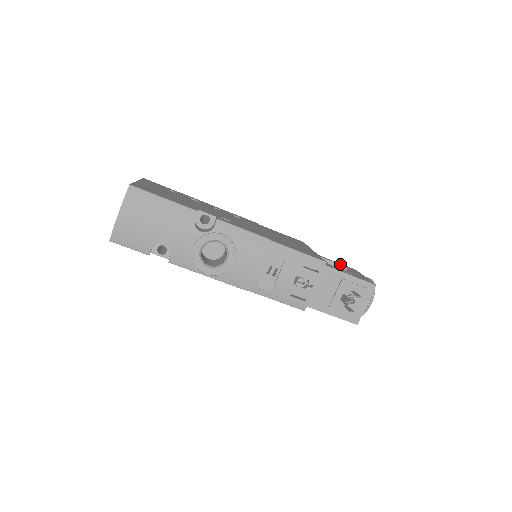
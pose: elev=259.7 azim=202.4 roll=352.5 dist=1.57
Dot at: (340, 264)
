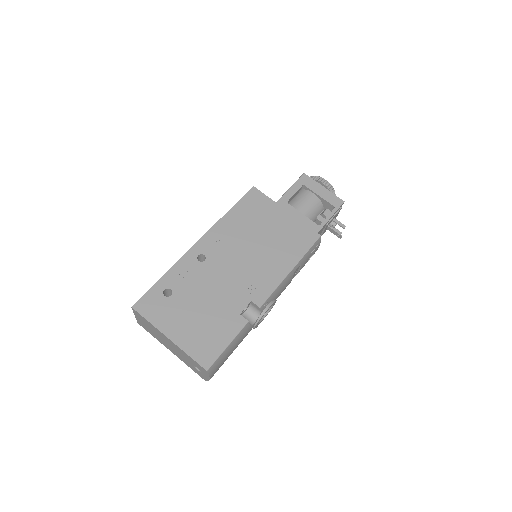
Dot at: (298, 188)
